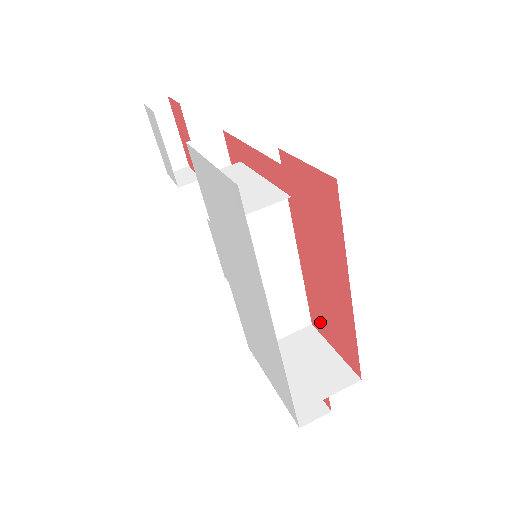
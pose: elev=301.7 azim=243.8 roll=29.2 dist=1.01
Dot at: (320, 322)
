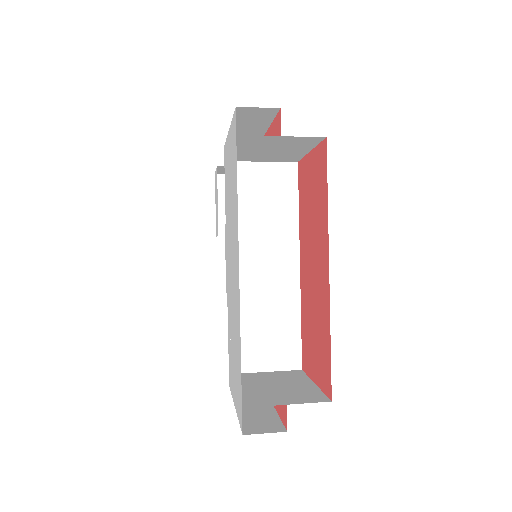
Dot at: (308, 354)
